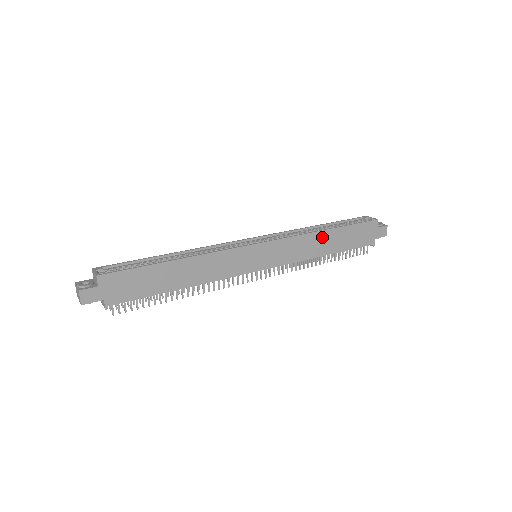
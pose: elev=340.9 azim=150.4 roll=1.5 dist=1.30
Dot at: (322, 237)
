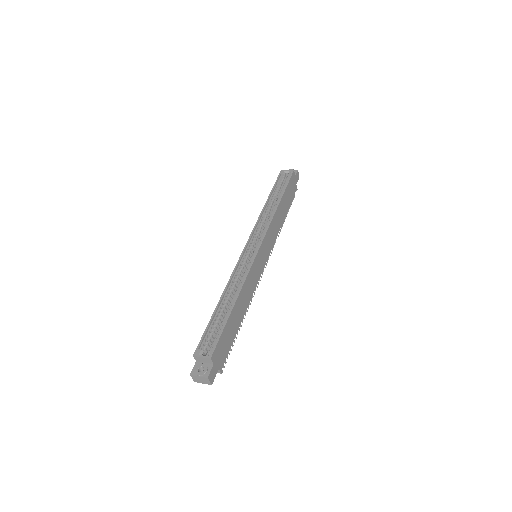
Dot at: (279, 210)
